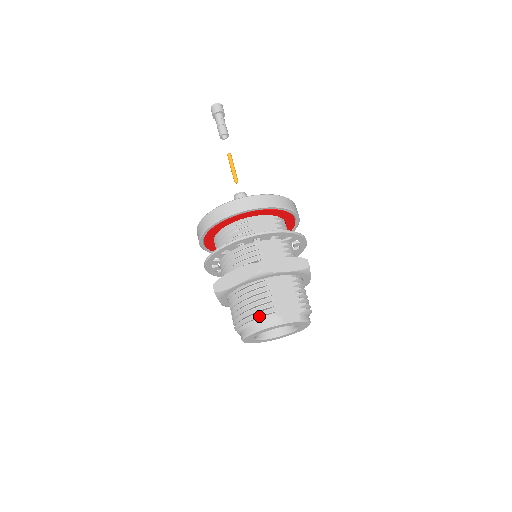
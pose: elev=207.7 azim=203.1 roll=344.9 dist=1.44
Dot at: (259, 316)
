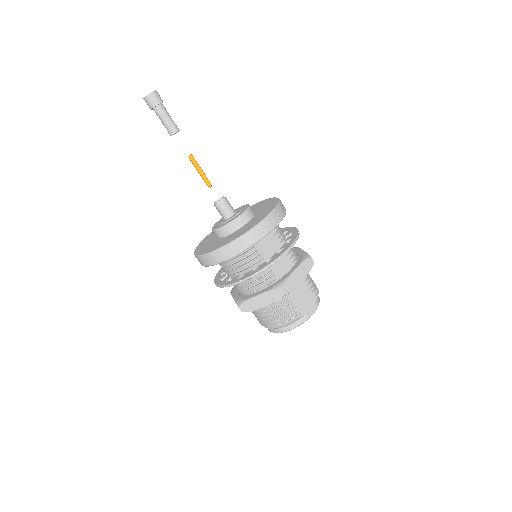
Dot at: (289, 321)
